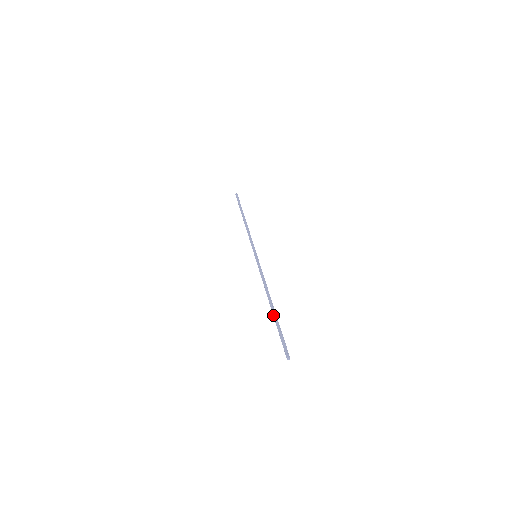
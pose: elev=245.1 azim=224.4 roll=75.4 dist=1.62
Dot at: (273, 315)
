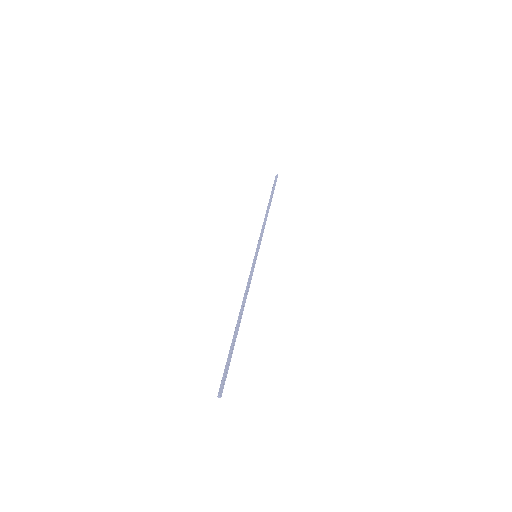
Dot at: (233, 335)
